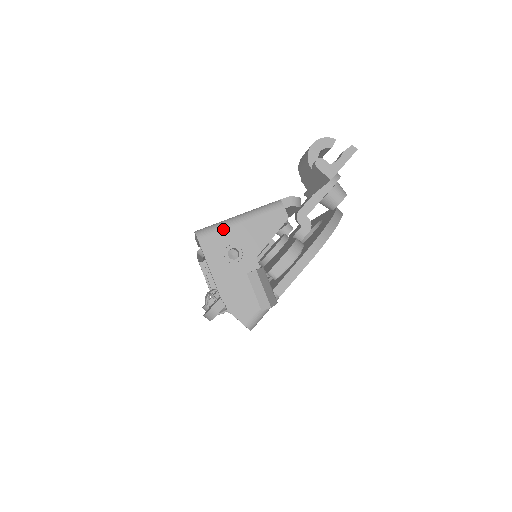
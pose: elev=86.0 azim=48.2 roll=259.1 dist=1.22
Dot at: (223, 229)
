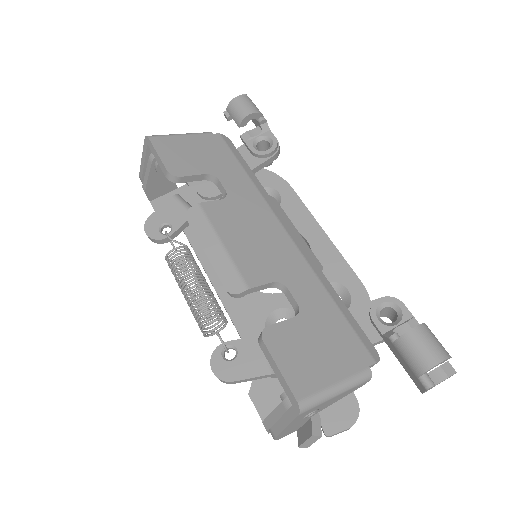
Dot at: (321, 404)
